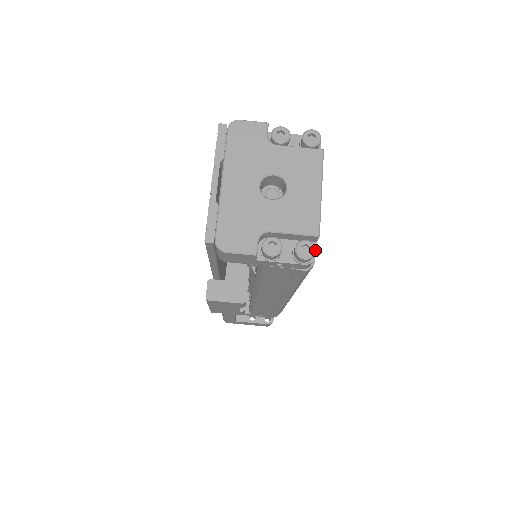
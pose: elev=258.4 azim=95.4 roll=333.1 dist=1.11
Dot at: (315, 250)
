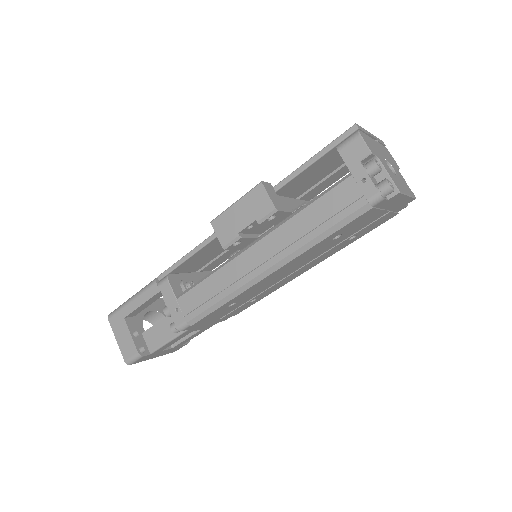
Dot at: (394, 190)
